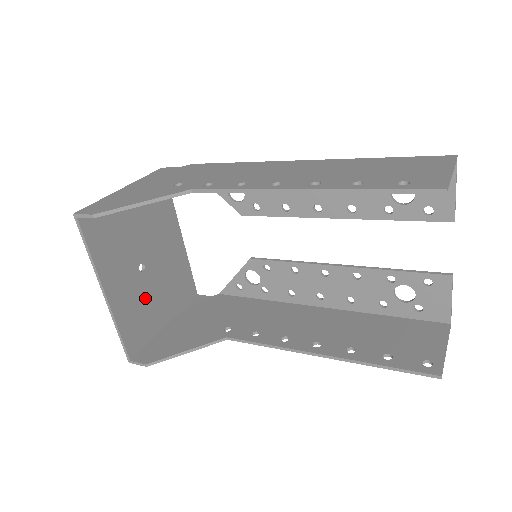
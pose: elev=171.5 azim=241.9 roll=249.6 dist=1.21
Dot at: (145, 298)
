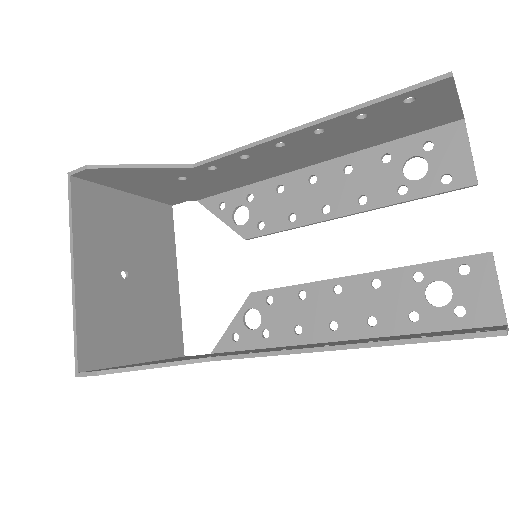
Dot at: (119, 310)
